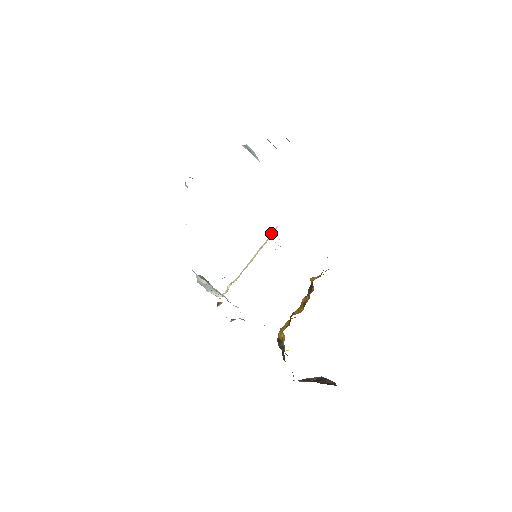
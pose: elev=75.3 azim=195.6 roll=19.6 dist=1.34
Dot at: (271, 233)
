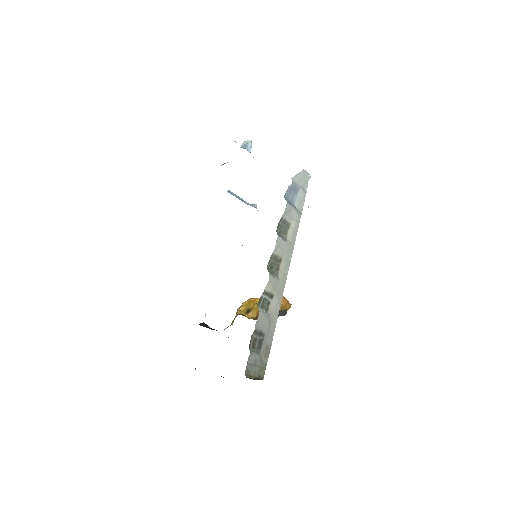
Dot at: occluded
